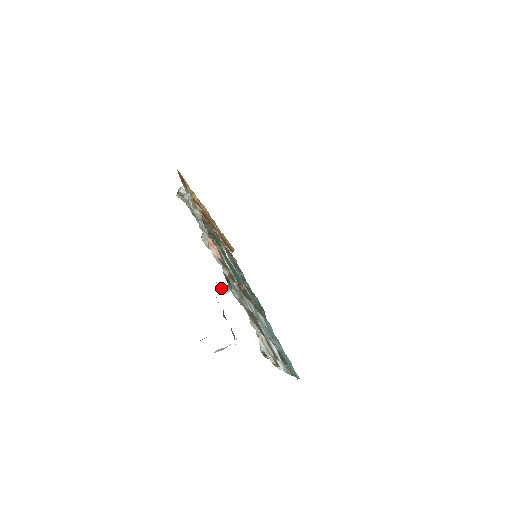
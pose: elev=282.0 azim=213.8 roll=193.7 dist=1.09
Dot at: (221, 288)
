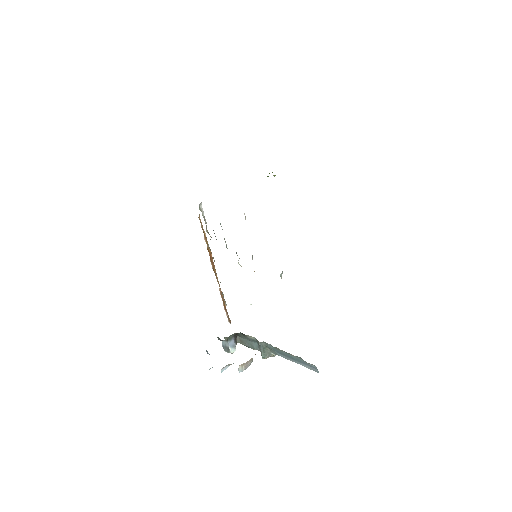
Dot at: (229, 339)
